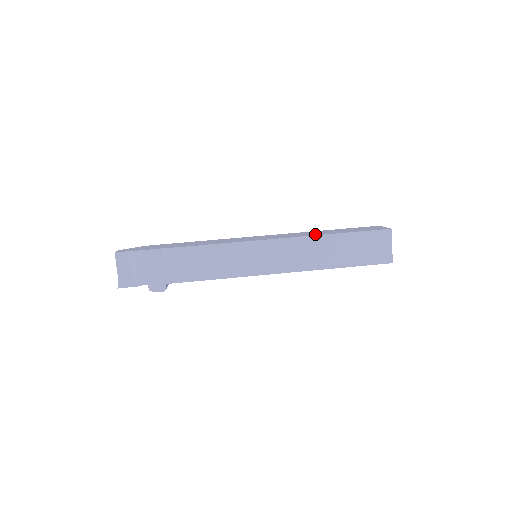
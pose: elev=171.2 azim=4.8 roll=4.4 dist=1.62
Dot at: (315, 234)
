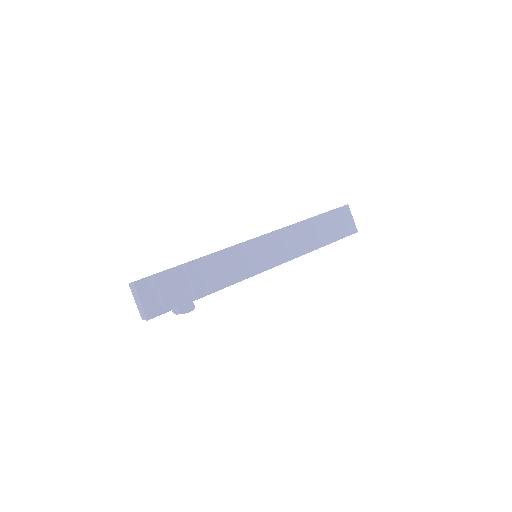
Dot at: occluded
